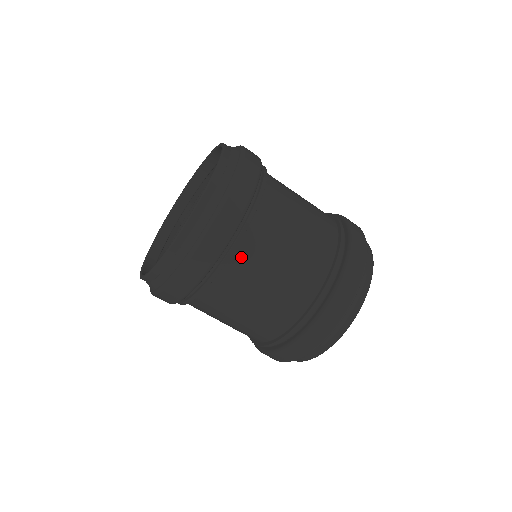
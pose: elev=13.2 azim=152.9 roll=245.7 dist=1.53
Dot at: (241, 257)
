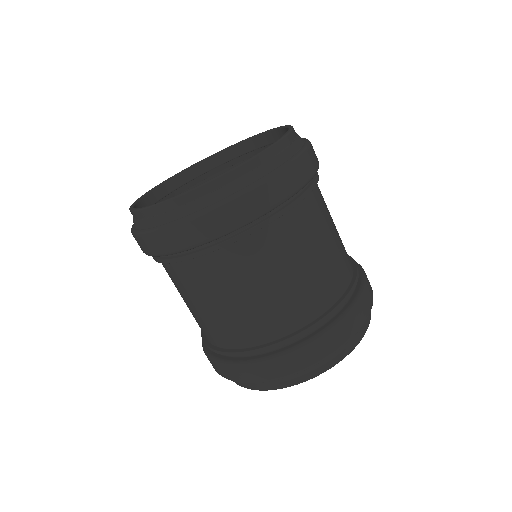
Dot at: (174, 270)
